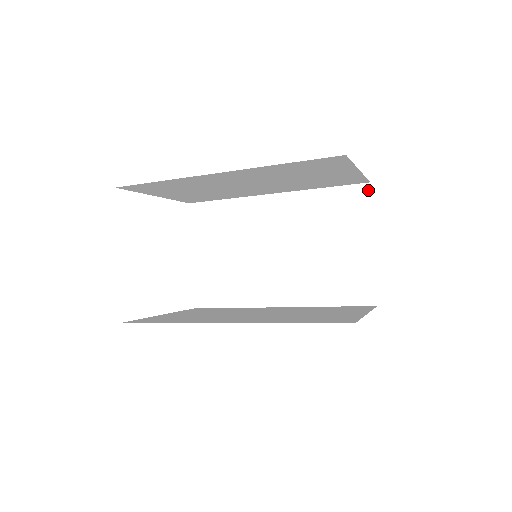
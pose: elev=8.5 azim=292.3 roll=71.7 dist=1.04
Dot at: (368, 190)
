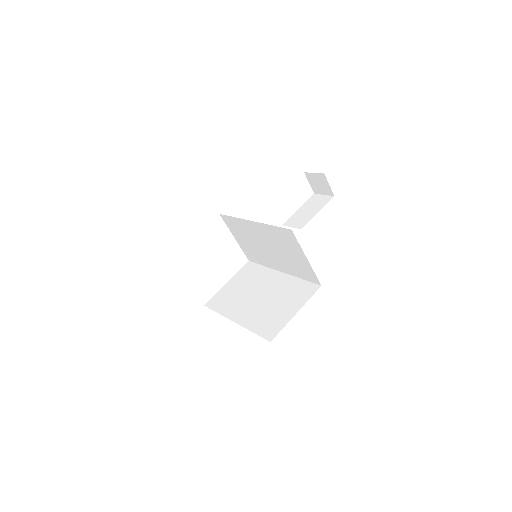
Dot at: (292, 233)
